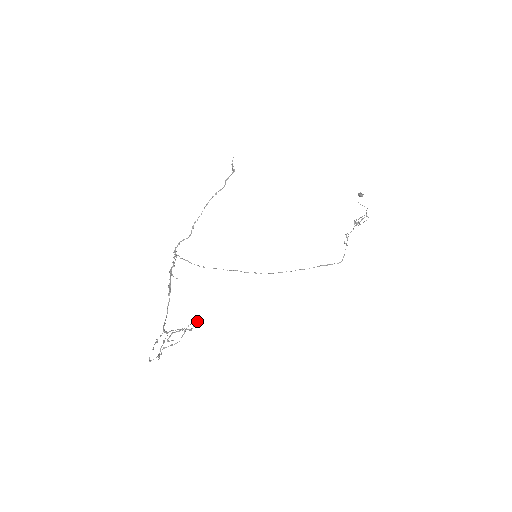
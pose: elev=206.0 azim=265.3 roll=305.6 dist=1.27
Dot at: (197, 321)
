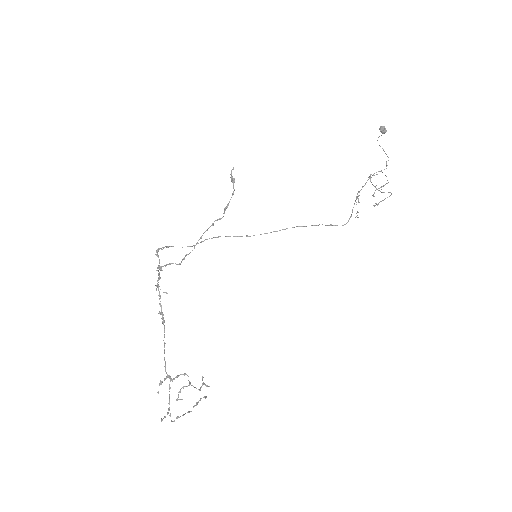
Dot at: (207, 386)
